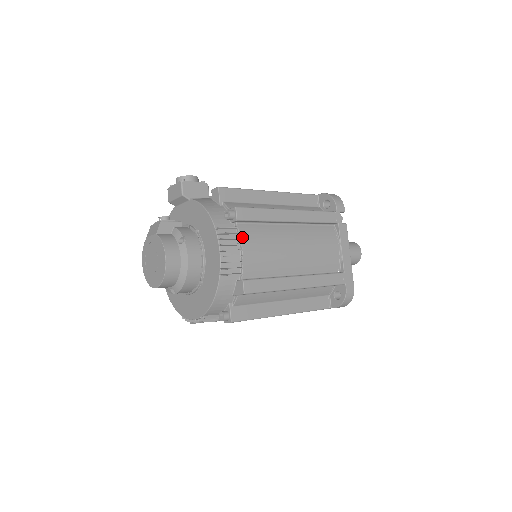
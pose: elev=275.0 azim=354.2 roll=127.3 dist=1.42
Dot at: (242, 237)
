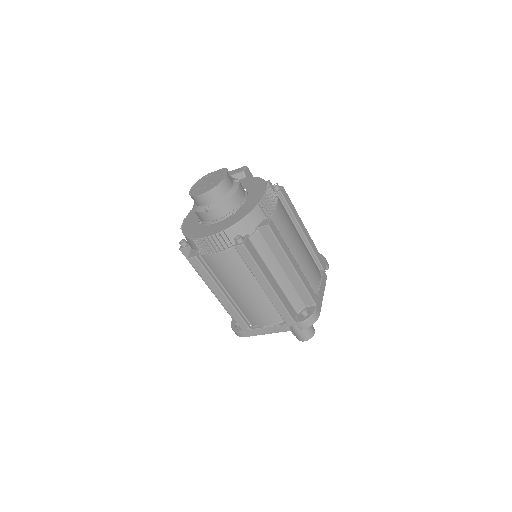
Dot at: (278, 202)
